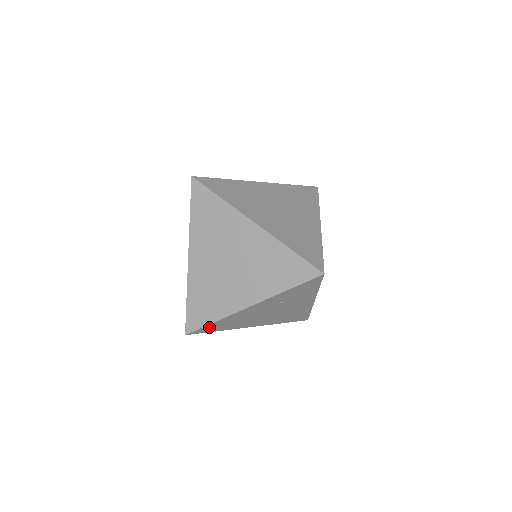
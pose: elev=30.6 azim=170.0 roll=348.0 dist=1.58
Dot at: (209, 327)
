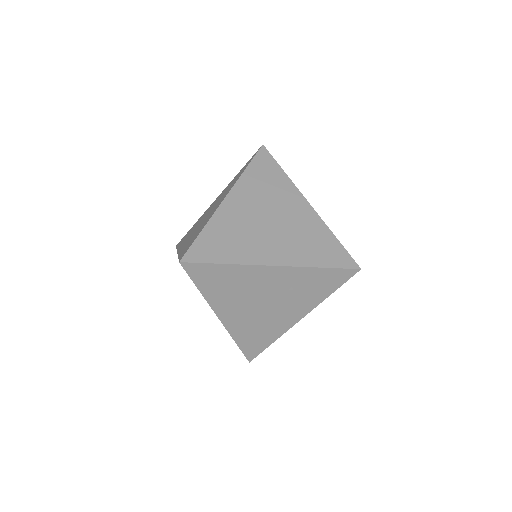
Dot at: (208, 270)
